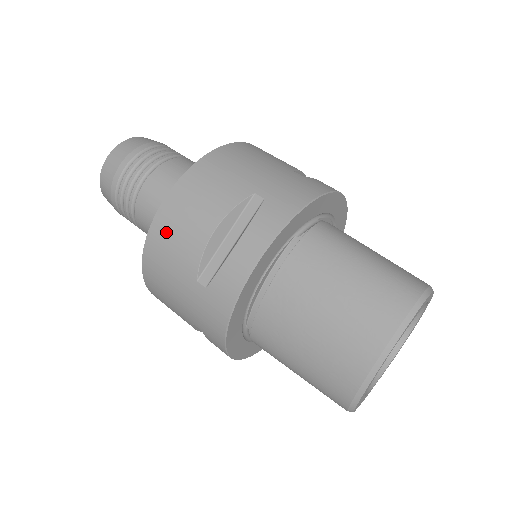
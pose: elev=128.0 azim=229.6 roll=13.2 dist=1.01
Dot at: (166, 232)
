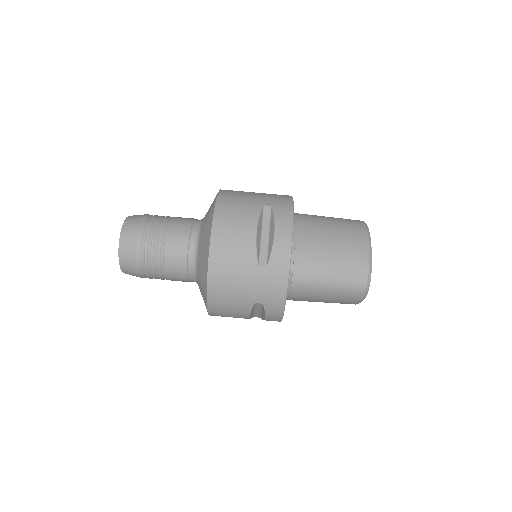
Dot at: occluded
